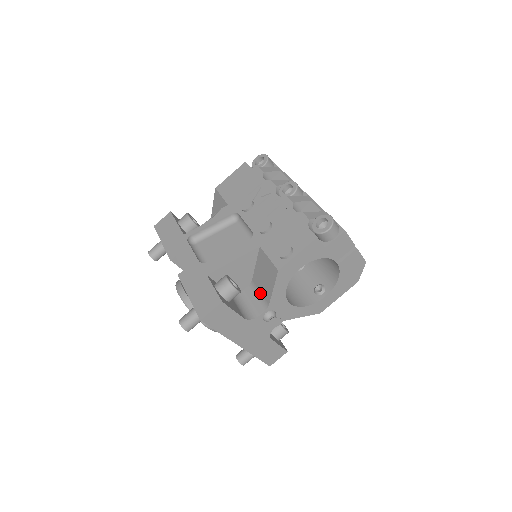
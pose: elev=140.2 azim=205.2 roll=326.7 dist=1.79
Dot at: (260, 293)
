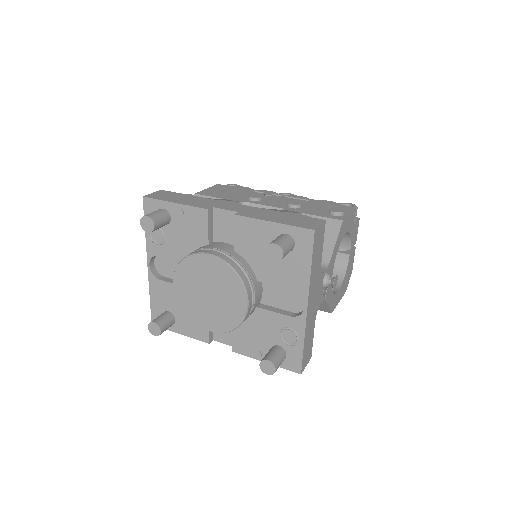
Dot at: occluded
